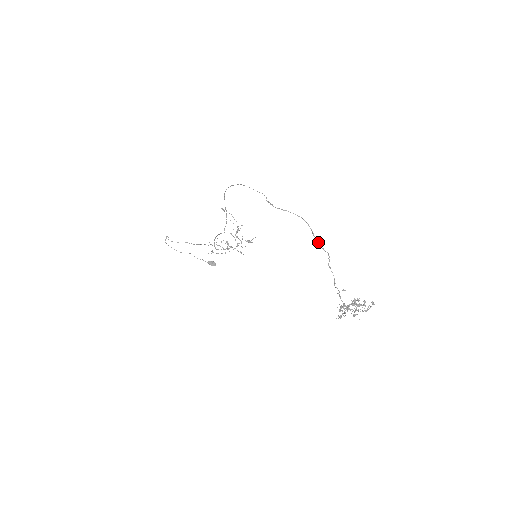
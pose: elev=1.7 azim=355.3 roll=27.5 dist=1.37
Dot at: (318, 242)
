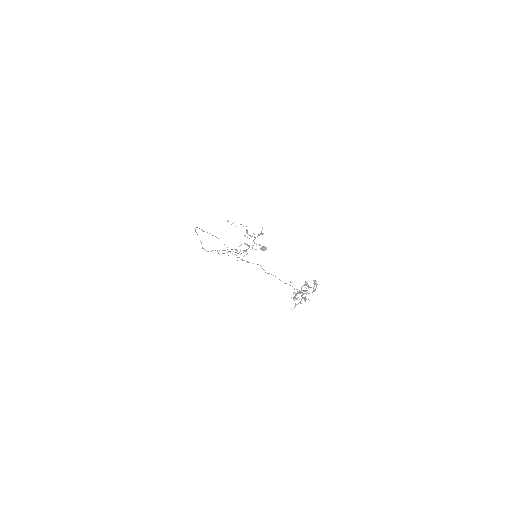
Dot at: (247, 261)
